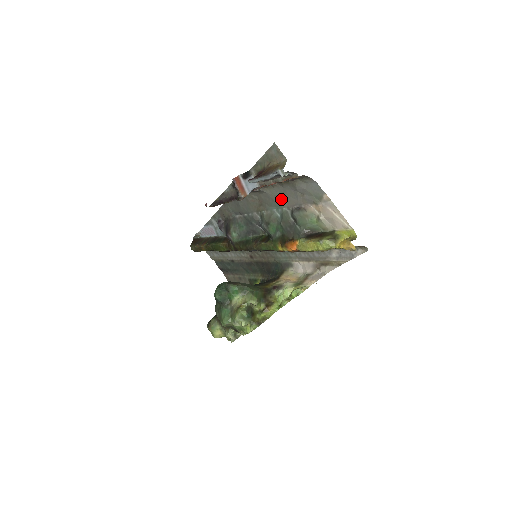
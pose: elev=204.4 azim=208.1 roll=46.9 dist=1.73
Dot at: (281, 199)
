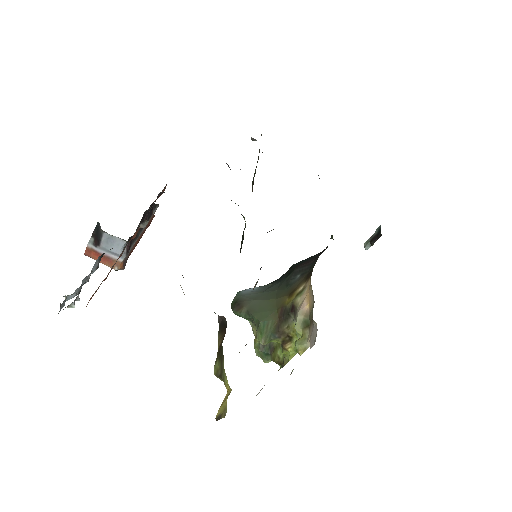
Dot at: occluded
